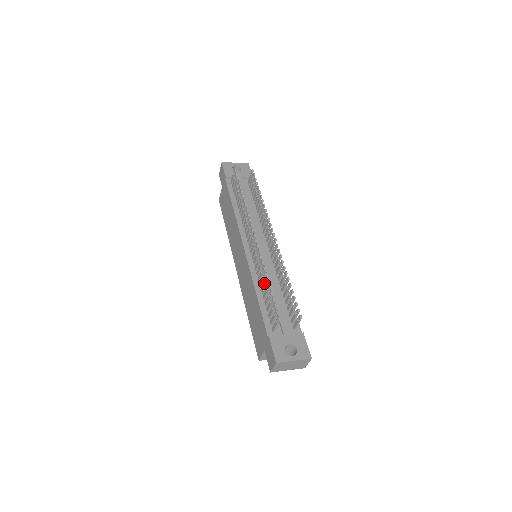
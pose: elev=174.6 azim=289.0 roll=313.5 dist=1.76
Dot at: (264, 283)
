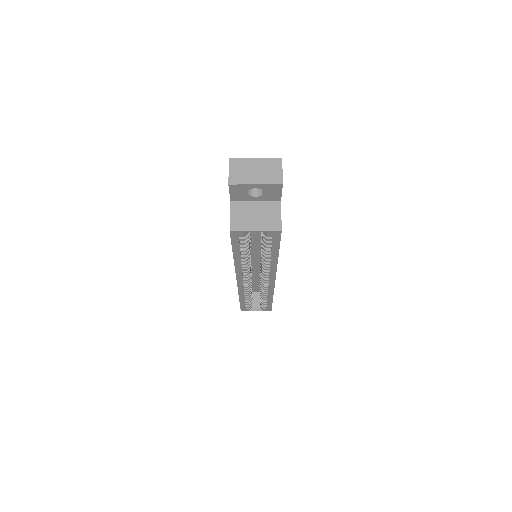
Dot at: occluded
